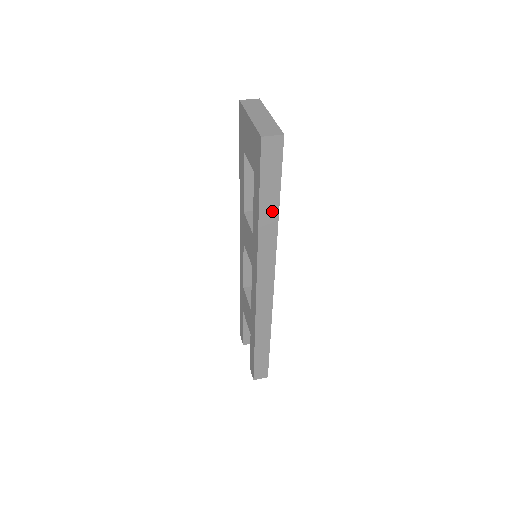
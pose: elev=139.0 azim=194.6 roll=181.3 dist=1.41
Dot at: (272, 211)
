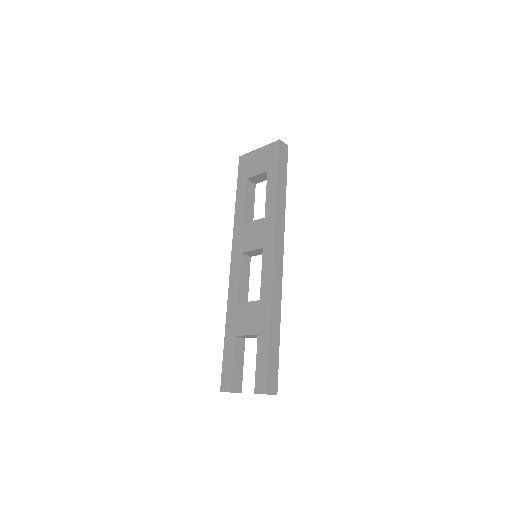
Dot at: (283, 191)
